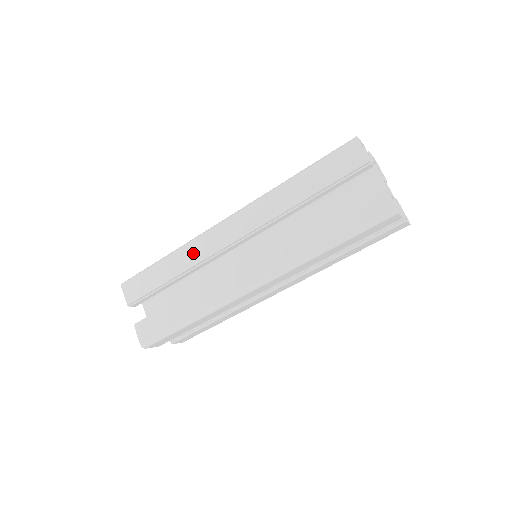
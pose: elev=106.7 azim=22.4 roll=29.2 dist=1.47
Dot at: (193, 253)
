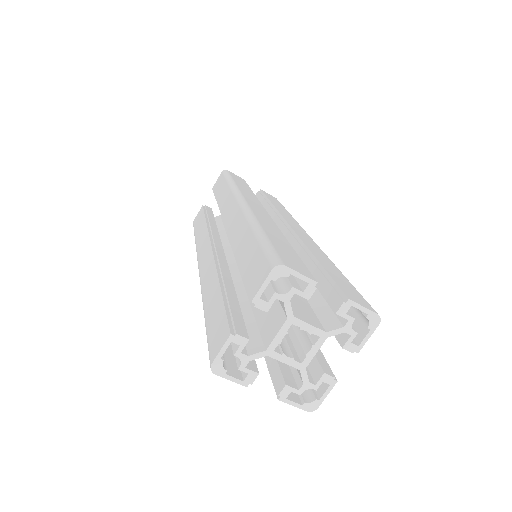
Dot at: occluded
